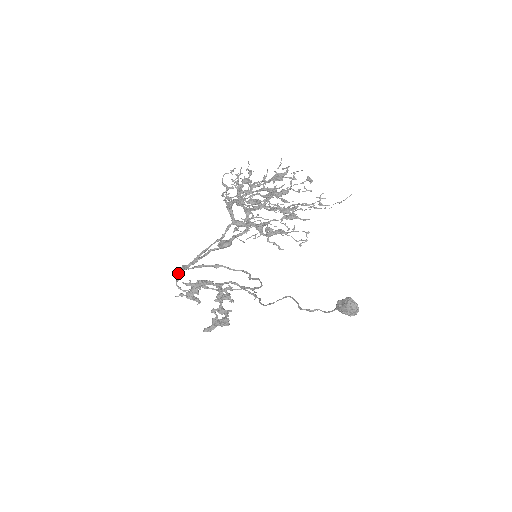
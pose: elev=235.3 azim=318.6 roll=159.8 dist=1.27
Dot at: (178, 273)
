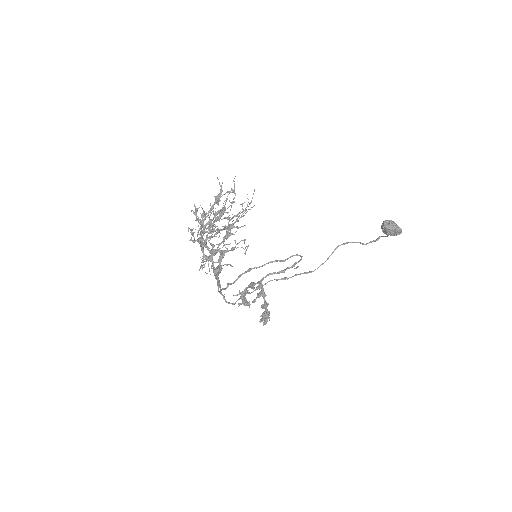
Dot at: occluded
